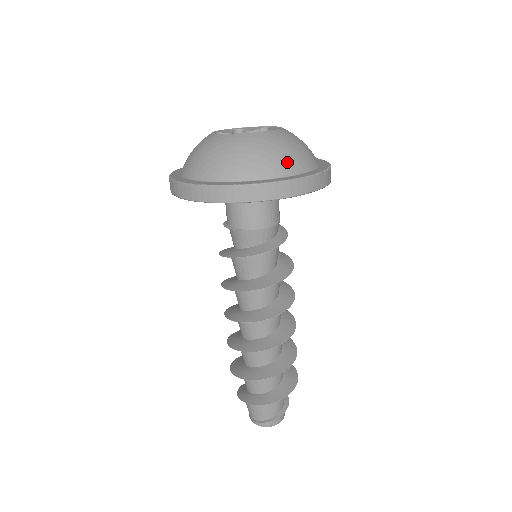
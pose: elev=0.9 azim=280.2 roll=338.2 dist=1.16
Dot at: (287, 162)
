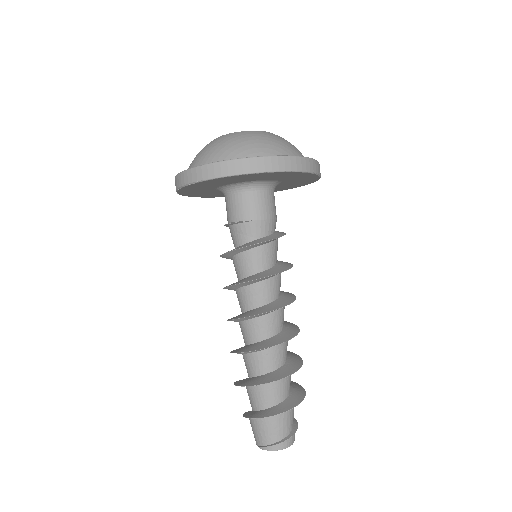
Dot at: (294, 150)
